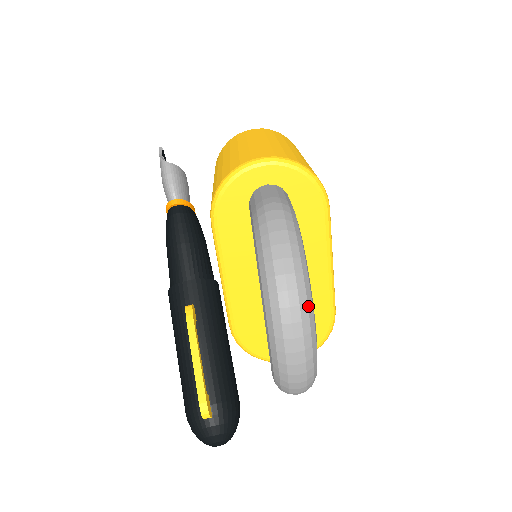
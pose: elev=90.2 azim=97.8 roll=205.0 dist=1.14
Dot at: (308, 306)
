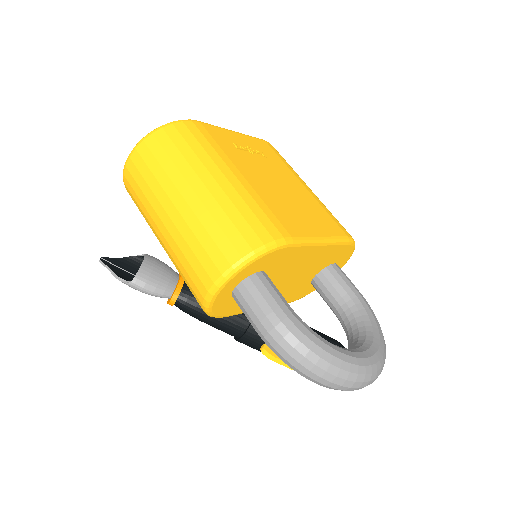
Dot at: (359, 373)
